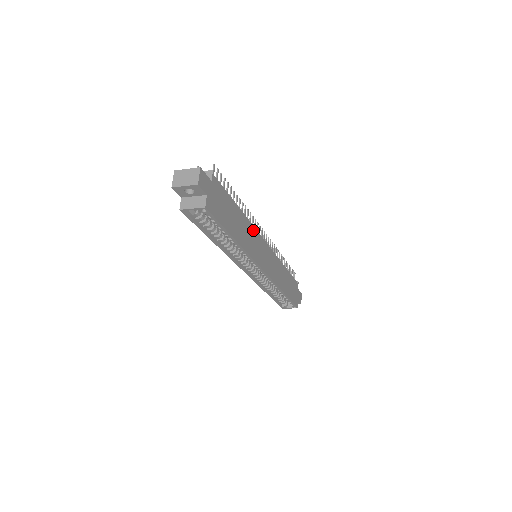
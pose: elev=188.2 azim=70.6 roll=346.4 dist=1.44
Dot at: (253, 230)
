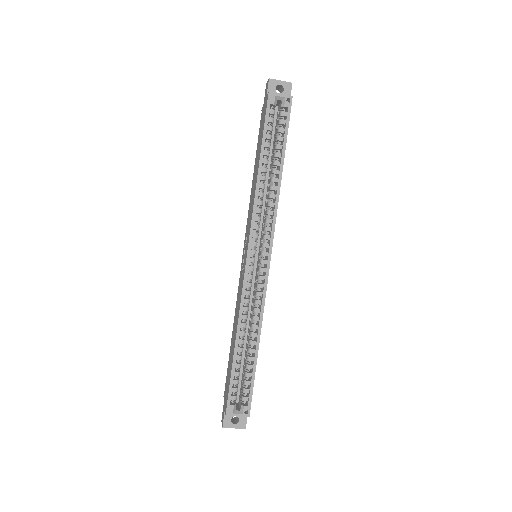
Dot at: occluded
